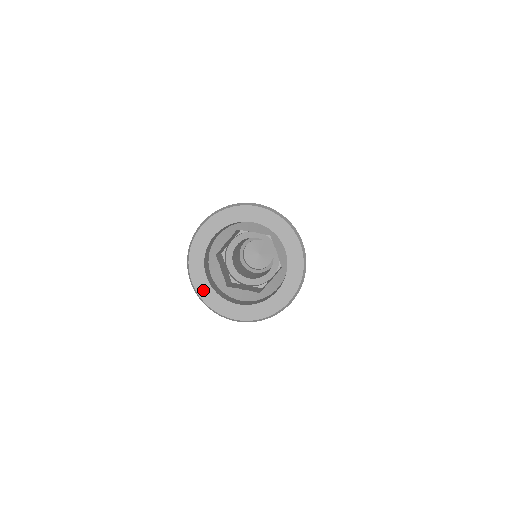
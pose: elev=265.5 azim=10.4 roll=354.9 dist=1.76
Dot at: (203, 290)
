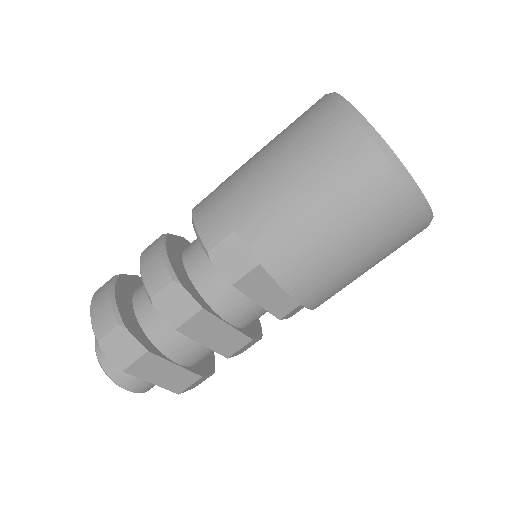
Dot at: occluded
